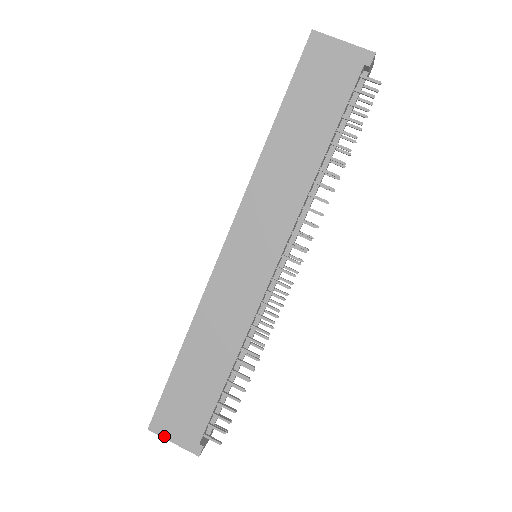
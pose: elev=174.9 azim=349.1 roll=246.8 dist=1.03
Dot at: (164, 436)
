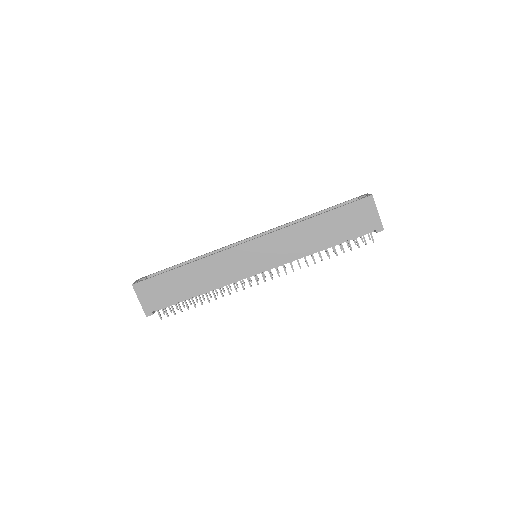
Dot at: (138, 294)
